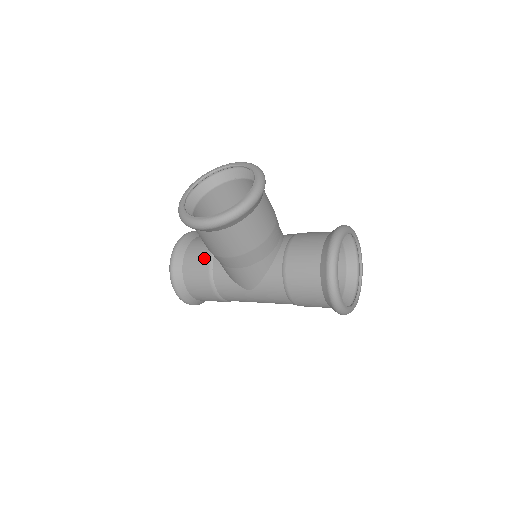
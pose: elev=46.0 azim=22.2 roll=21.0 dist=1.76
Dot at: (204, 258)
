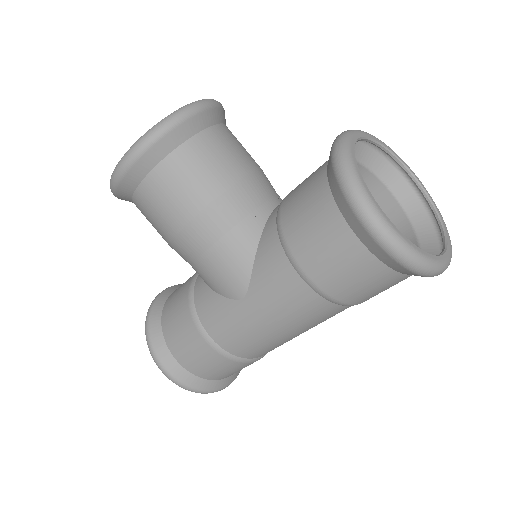
Dot at: (185, 287)
